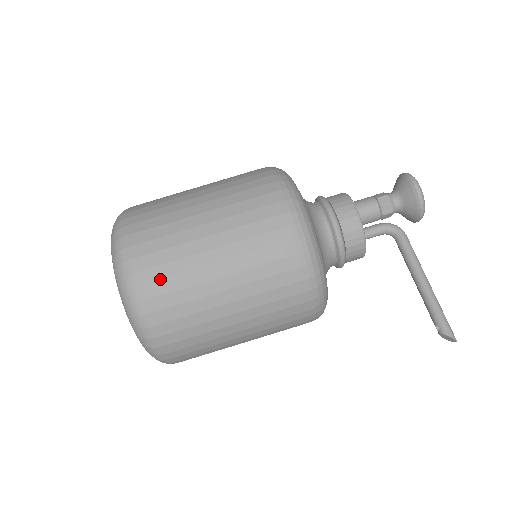
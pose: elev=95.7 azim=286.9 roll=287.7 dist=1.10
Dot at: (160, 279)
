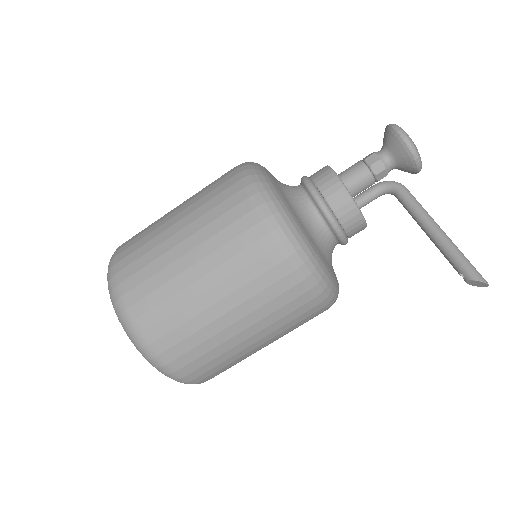
Dot at: (146, 295)
